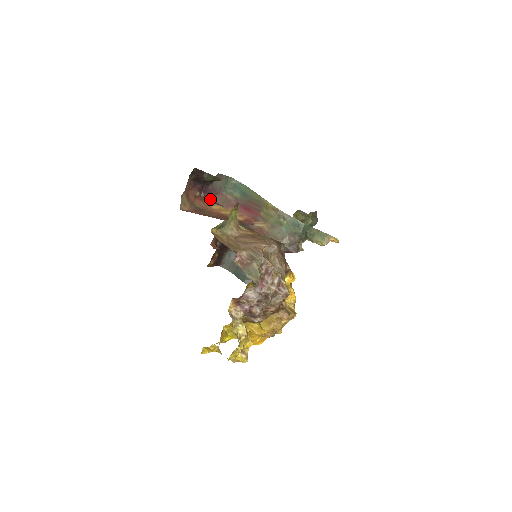
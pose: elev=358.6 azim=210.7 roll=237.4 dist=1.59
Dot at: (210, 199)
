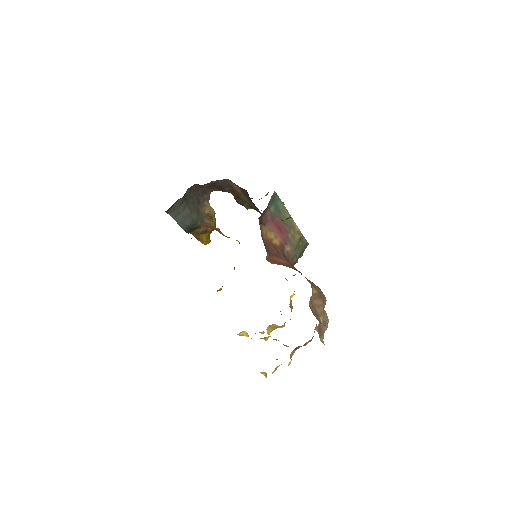
Dot at: (261, 221)
